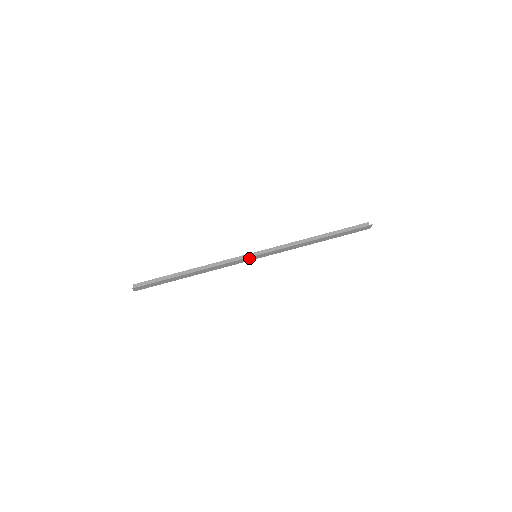
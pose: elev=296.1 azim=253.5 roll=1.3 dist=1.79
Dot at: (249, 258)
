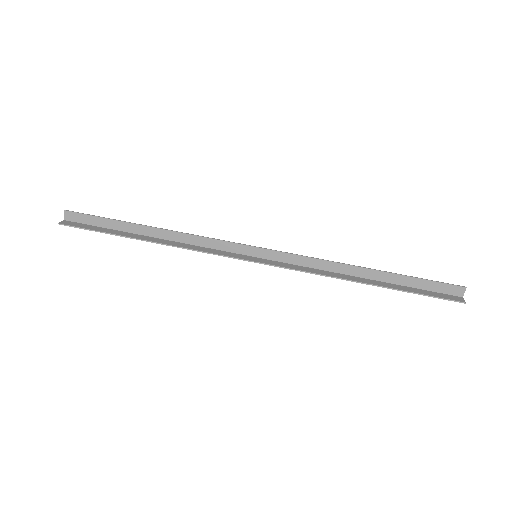
Dot at: (242, 258)
